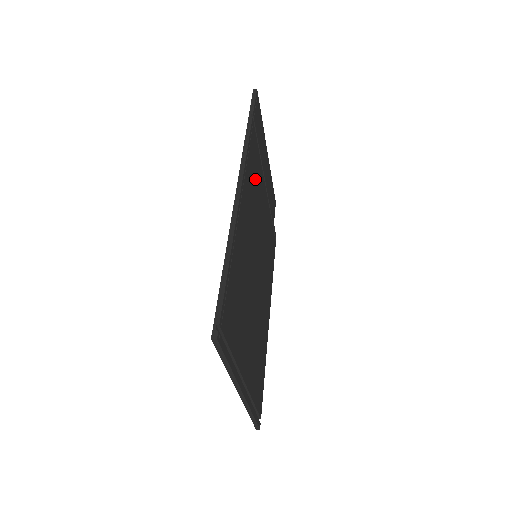
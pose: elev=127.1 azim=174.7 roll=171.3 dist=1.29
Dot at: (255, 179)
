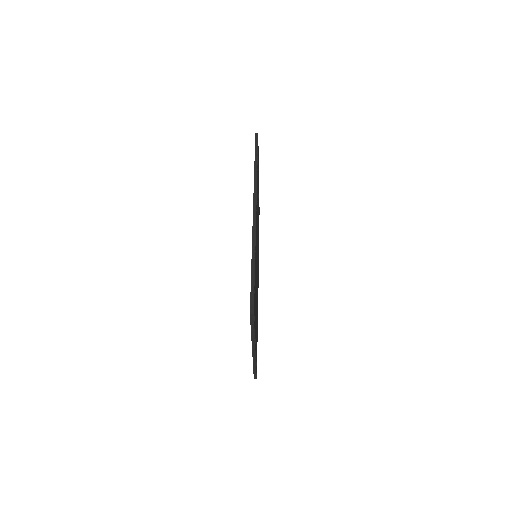
Dot at: occluded
